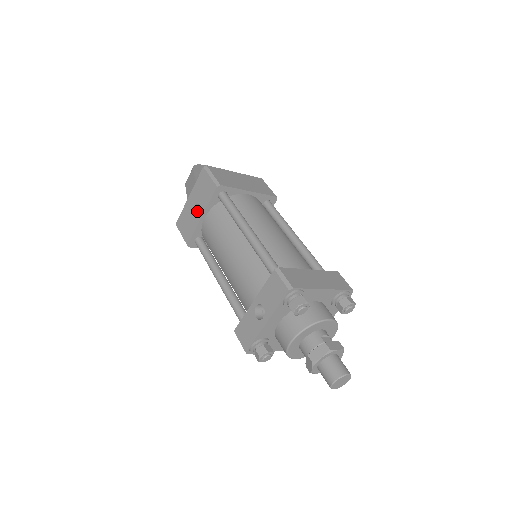
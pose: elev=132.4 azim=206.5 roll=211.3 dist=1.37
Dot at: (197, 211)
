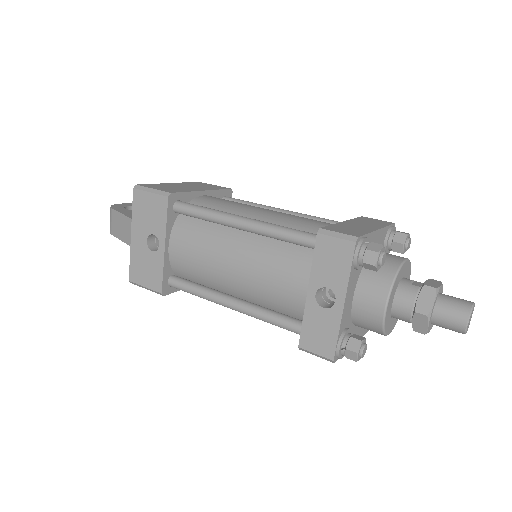
Dot at: (152, 246)
